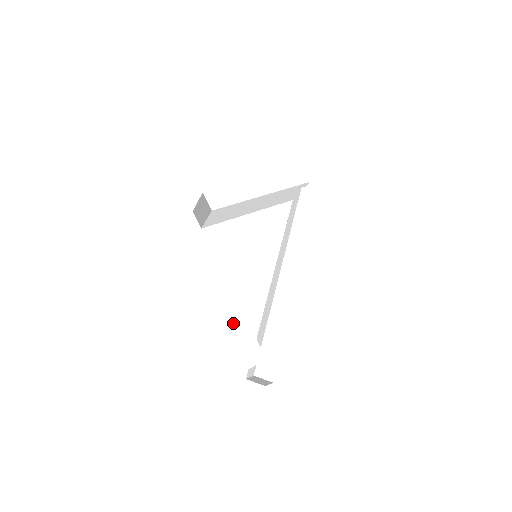
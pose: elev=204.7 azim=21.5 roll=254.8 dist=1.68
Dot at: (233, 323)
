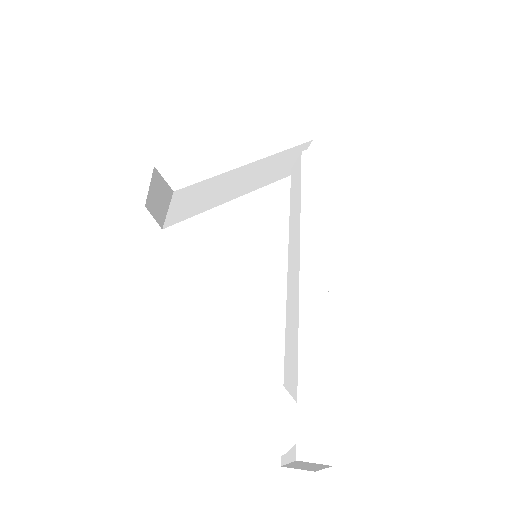
Dot at: (242, 371)
